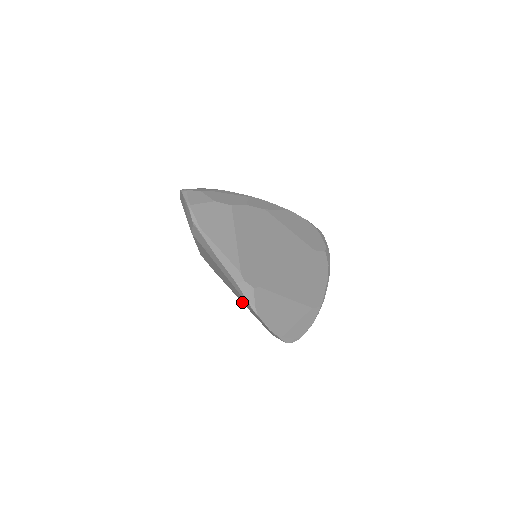
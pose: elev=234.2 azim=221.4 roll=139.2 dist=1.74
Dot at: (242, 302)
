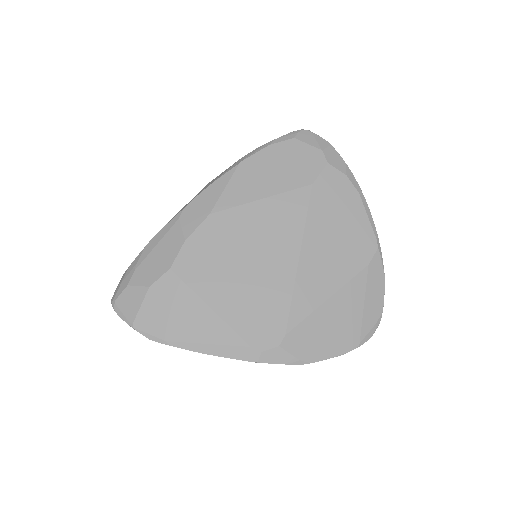
Dot at: occluded
